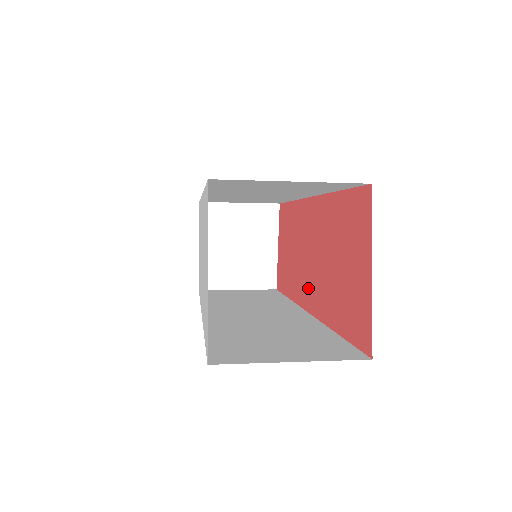
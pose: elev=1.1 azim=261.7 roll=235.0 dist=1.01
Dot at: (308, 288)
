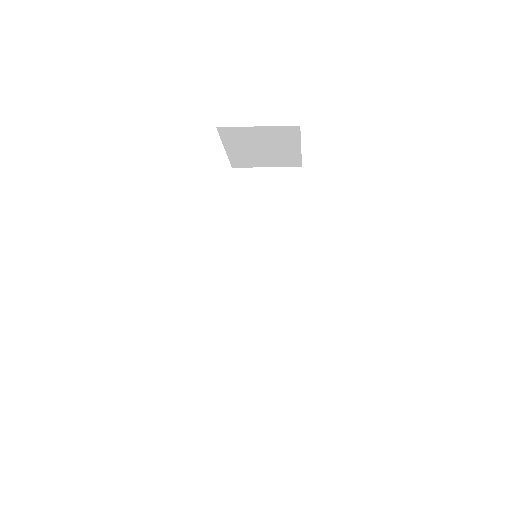
Dot at: occluded
